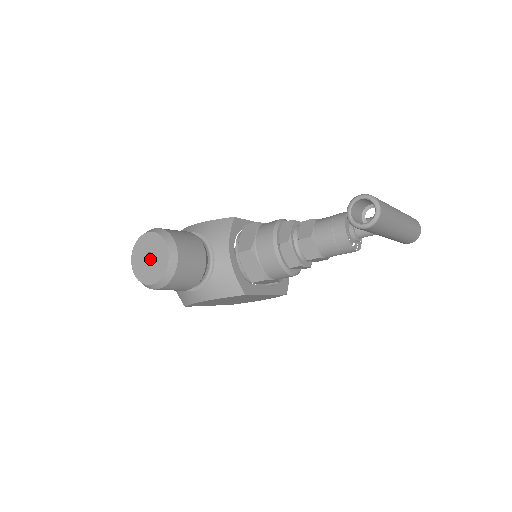
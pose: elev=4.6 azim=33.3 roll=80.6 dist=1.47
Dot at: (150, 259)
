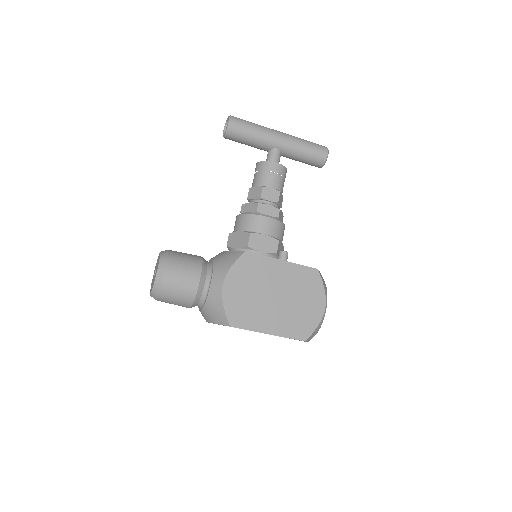
Dot at: occluded
